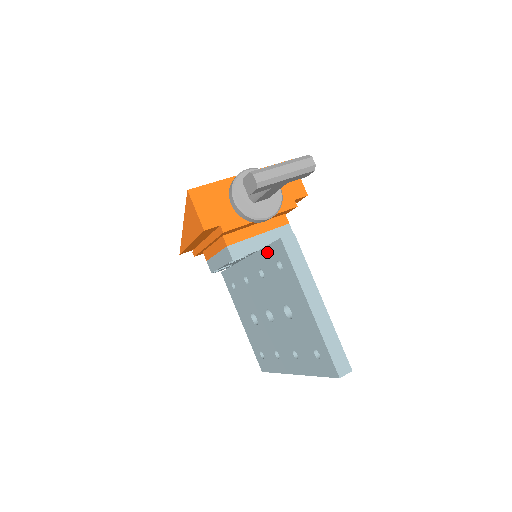
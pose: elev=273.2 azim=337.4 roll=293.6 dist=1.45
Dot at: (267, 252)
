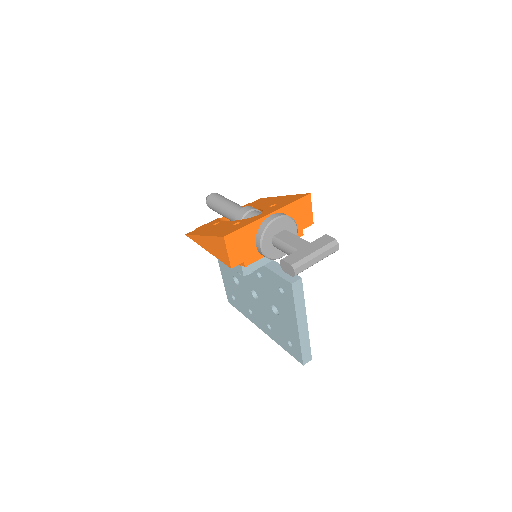
Dot at: (273, 275)
